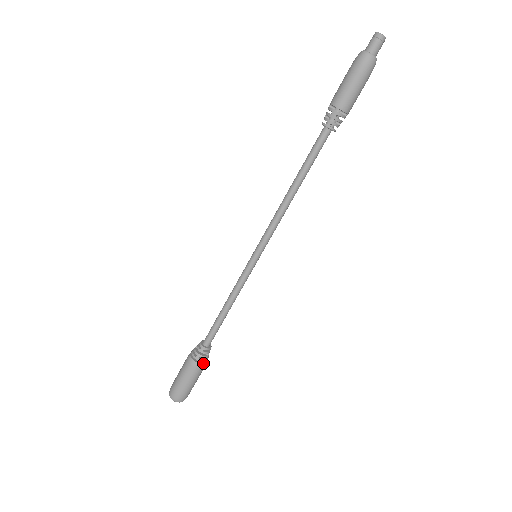
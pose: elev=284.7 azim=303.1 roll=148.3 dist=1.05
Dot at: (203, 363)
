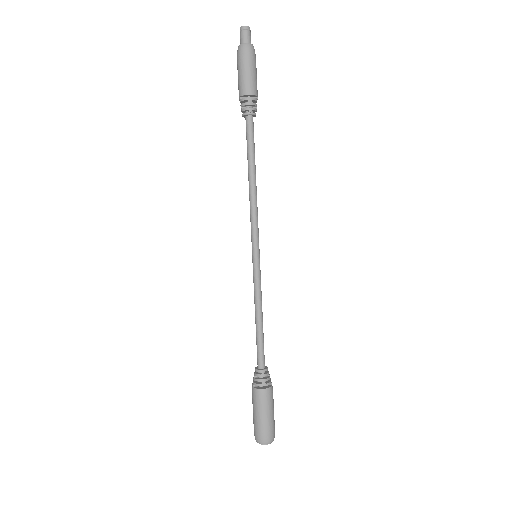
Dot at: (270, 386)
